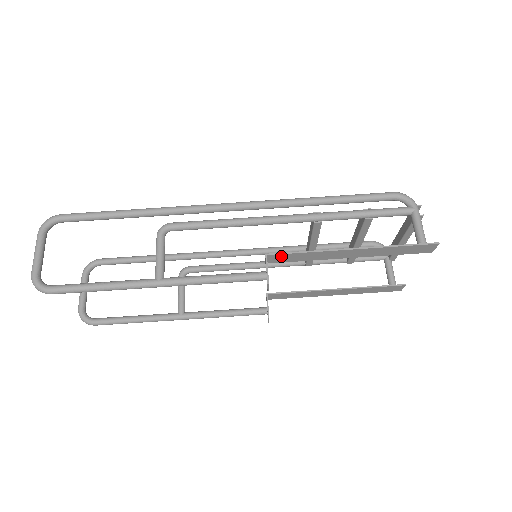
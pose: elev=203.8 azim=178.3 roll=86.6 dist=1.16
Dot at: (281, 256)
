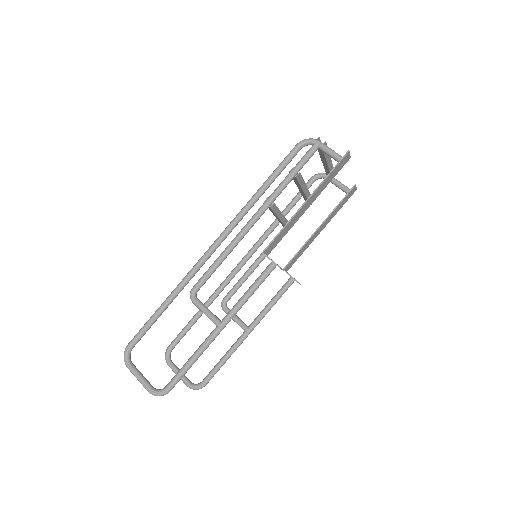
Dot at: (271, 245)
